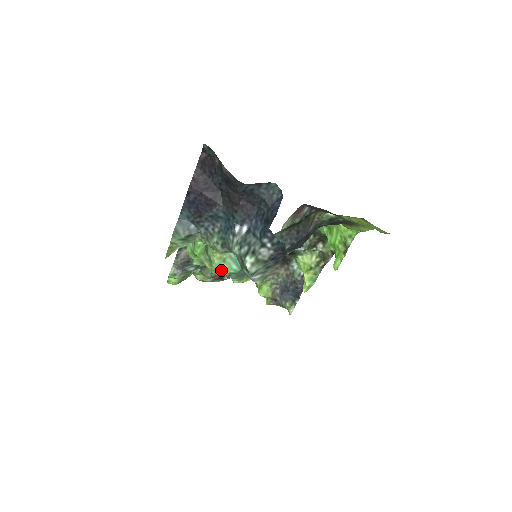
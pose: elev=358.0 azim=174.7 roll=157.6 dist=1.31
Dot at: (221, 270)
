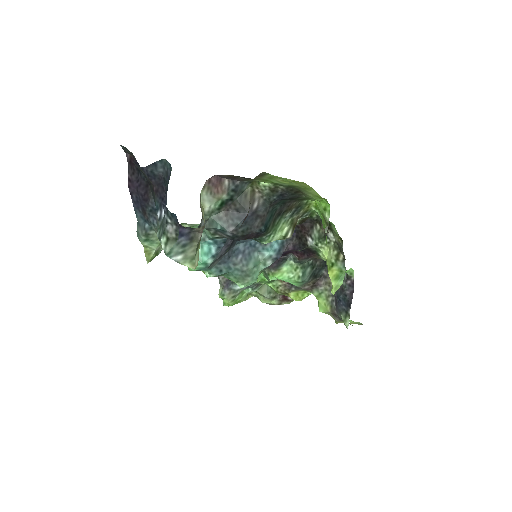
Dot at: occluded
